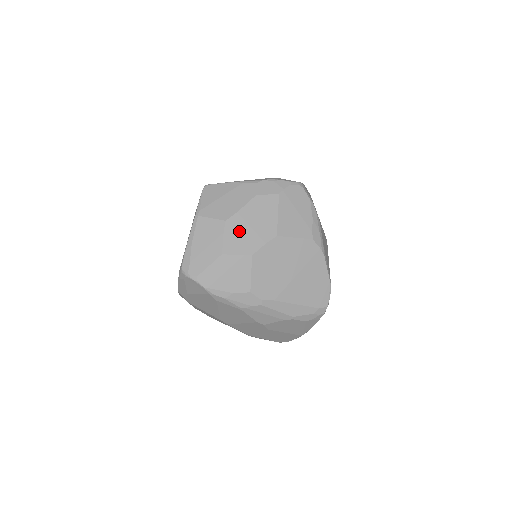
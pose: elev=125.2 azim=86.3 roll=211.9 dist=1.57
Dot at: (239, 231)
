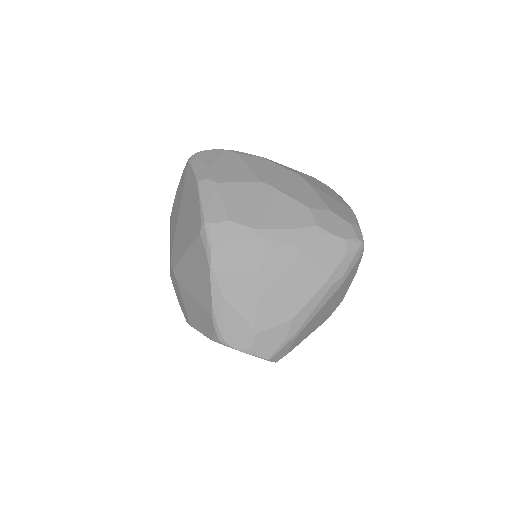
Dot at: occluded
